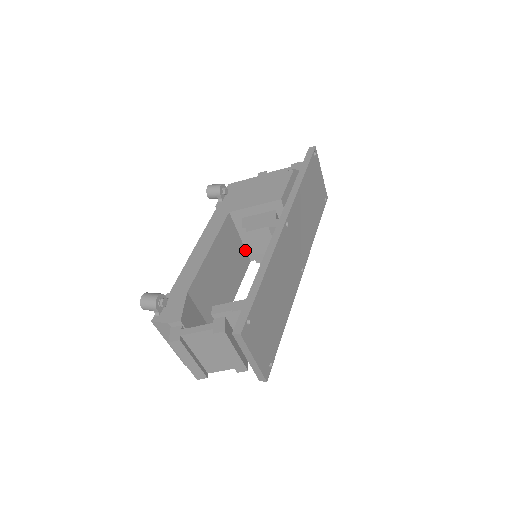
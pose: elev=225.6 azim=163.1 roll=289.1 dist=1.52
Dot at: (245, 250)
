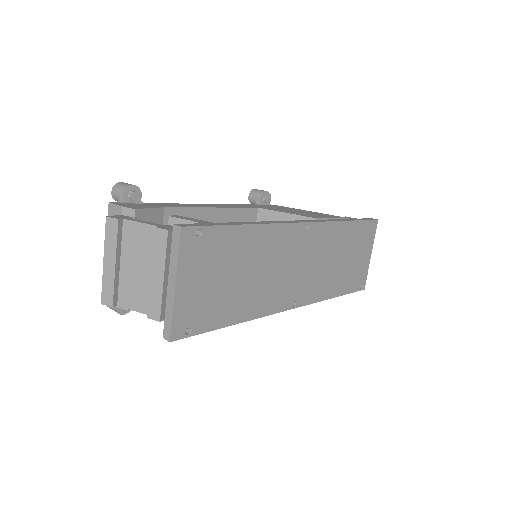
Dot at: occluded
